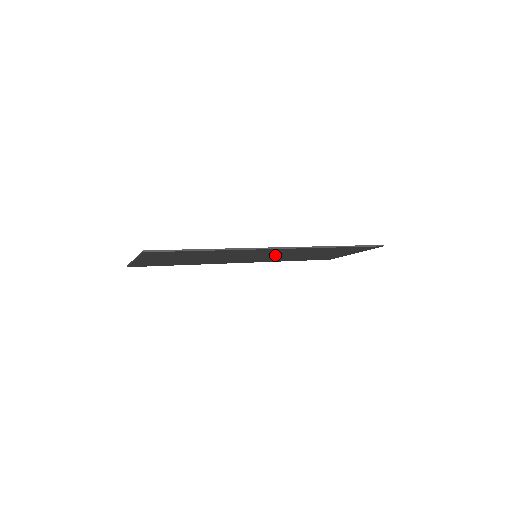
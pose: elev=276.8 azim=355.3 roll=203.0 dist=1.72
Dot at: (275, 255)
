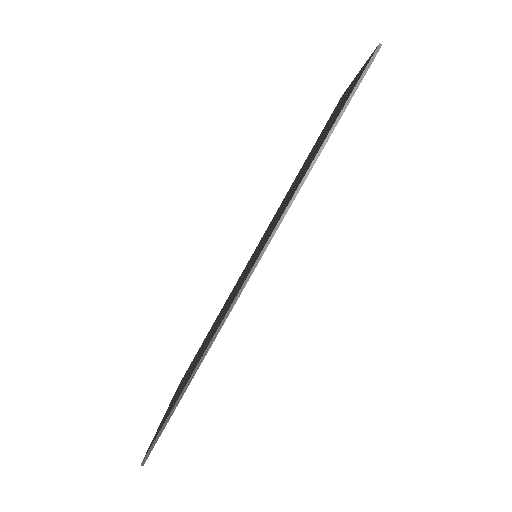
Dot at: occluded
